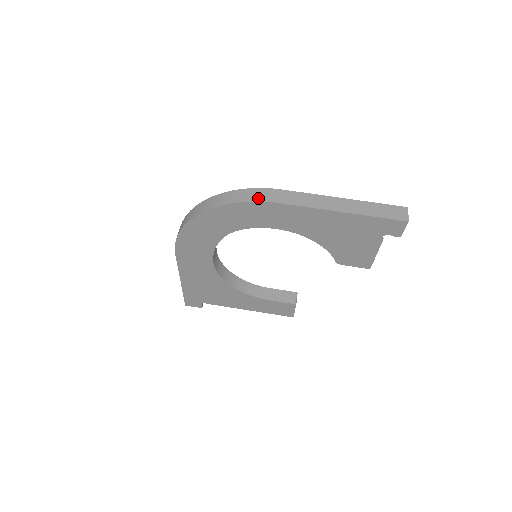
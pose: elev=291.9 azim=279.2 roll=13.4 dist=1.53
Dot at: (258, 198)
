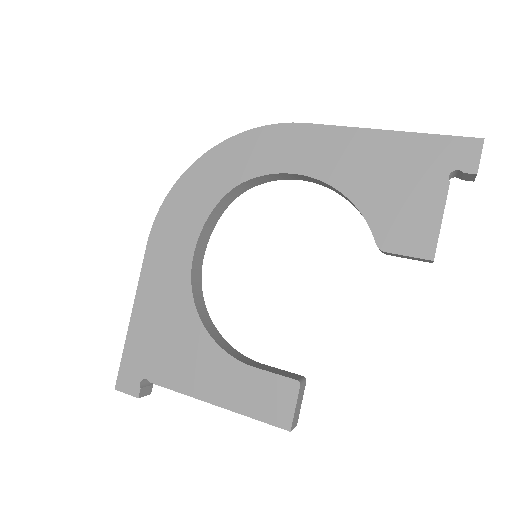
Dot at: (281, 125)
